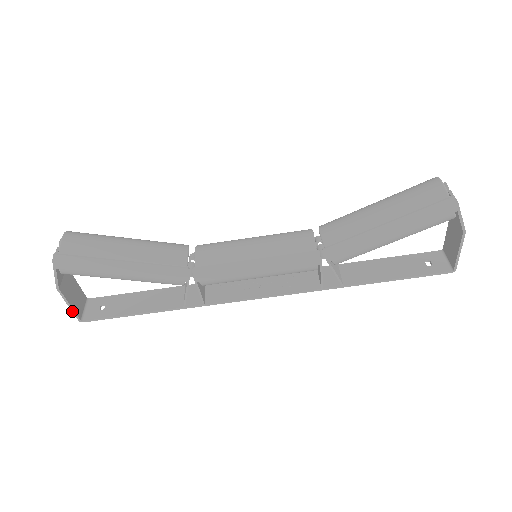
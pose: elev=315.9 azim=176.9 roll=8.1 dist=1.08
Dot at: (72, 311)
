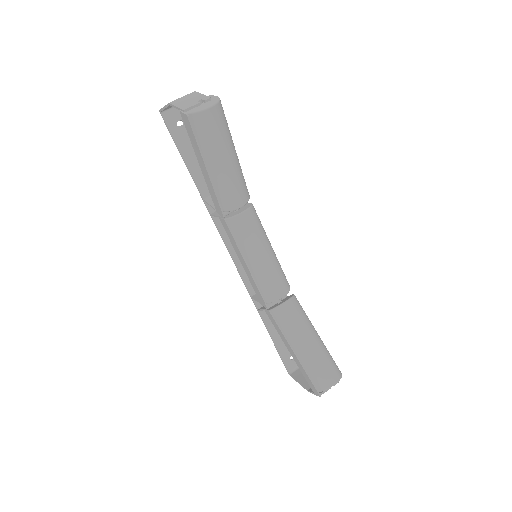
Dot at: (162, 108)
